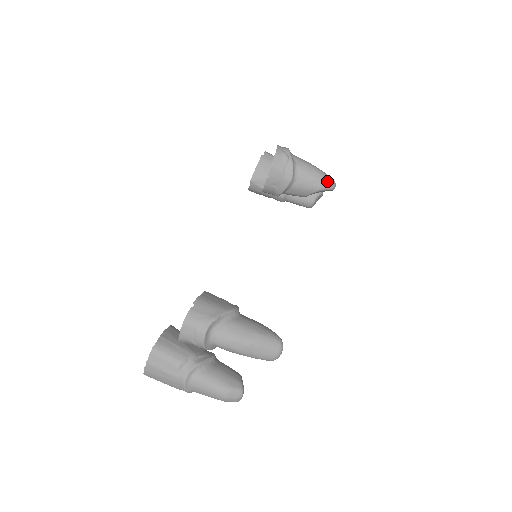
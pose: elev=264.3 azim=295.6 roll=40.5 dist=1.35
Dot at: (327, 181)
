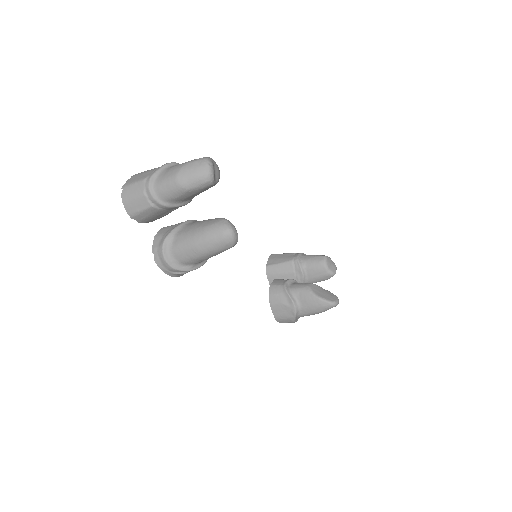
Dot at: occluded
